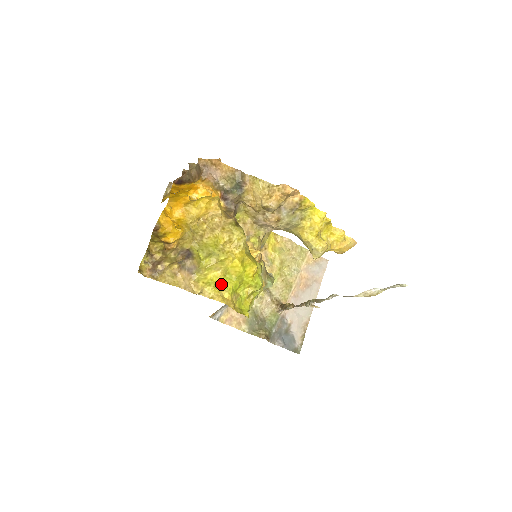
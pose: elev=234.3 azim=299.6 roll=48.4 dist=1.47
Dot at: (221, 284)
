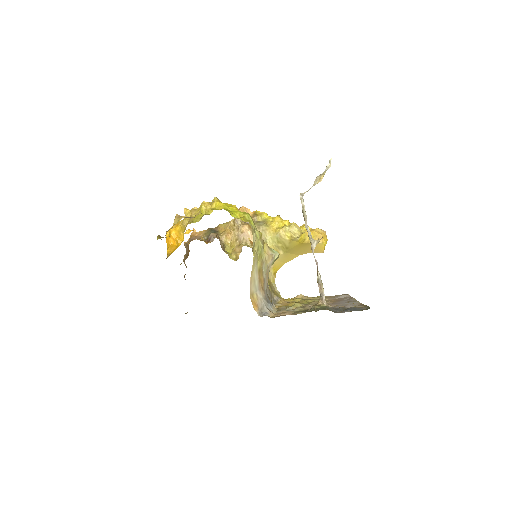
Dot at: occluded
